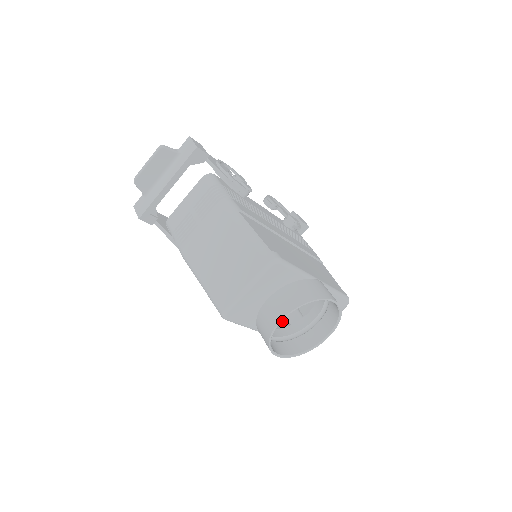
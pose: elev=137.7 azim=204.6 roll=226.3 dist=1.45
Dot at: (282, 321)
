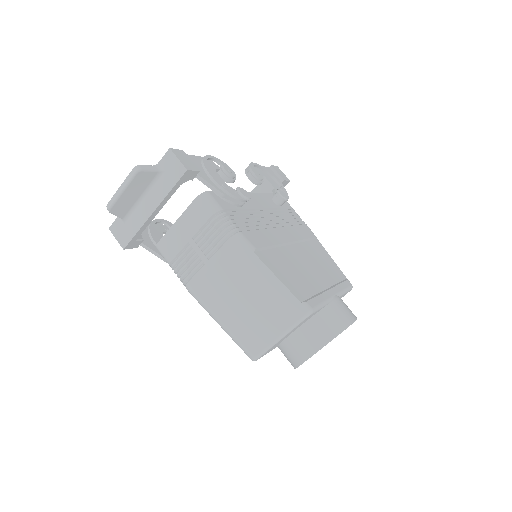
Dot at: occluded
